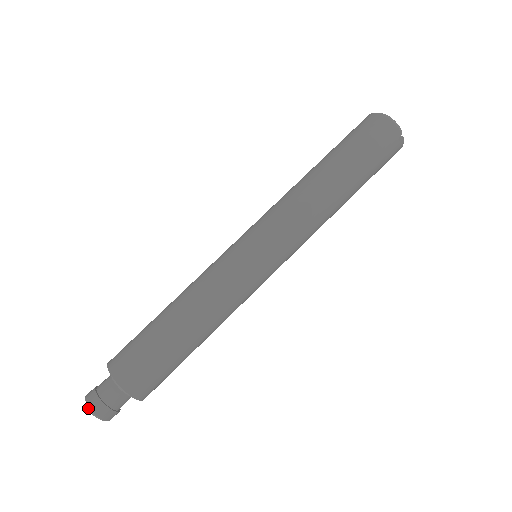
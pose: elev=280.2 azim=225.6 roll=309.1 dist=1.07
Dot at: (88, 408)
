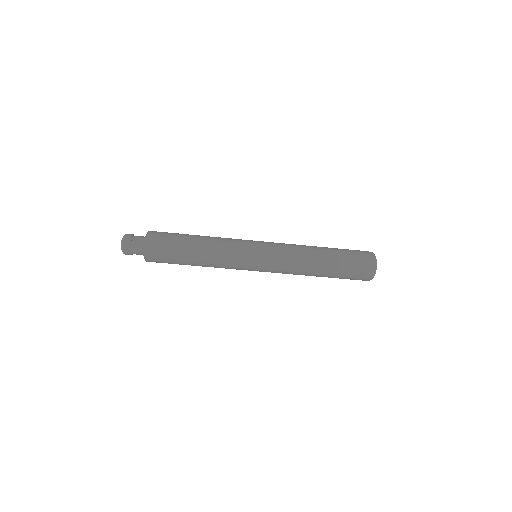
Dot at: (122, 247)
